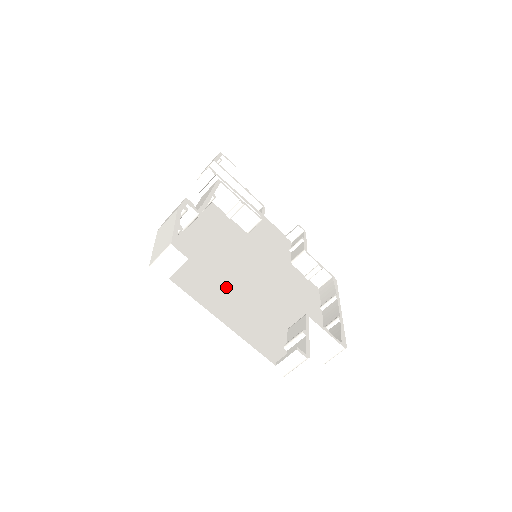
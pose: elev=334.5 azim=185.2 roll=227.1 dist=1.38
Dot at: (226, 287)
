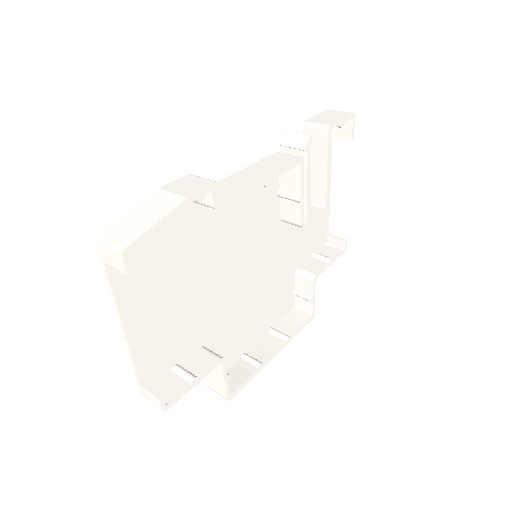
Dot at: (174, 286)
